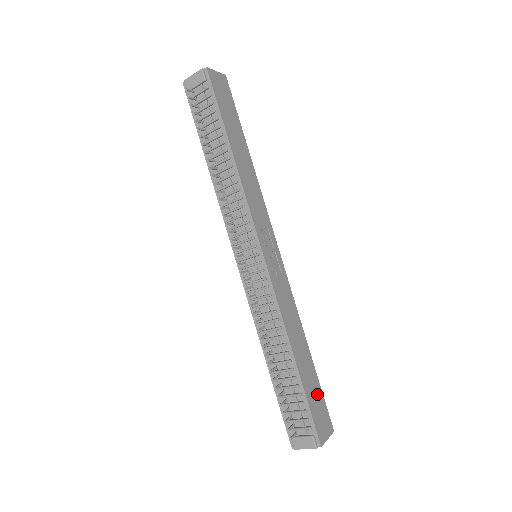
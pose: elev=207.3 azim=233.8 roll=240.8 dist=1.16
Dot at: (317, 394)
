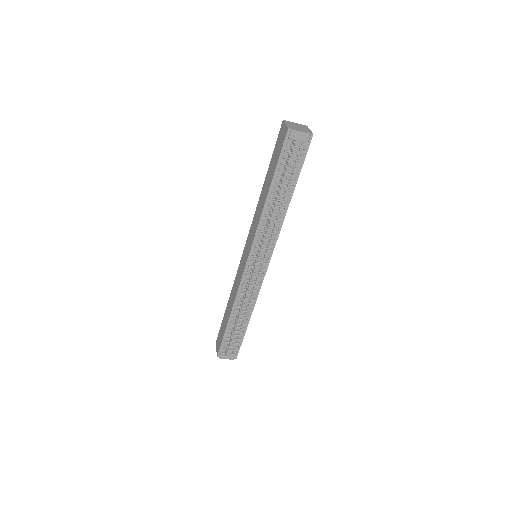
Dot at: occluded
